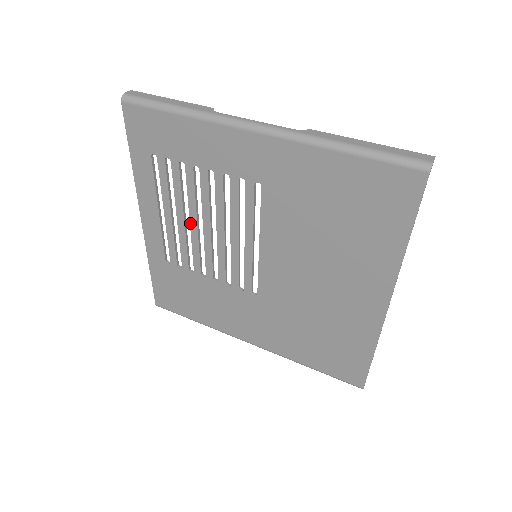
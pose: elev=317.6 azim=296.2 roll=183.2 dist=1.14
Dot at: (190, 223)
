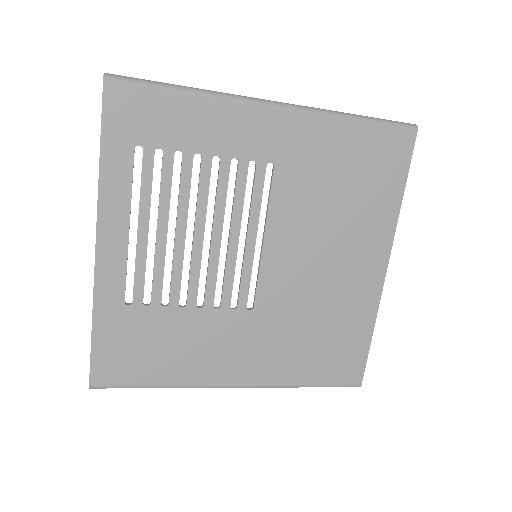
Dot at: (176, 232)
